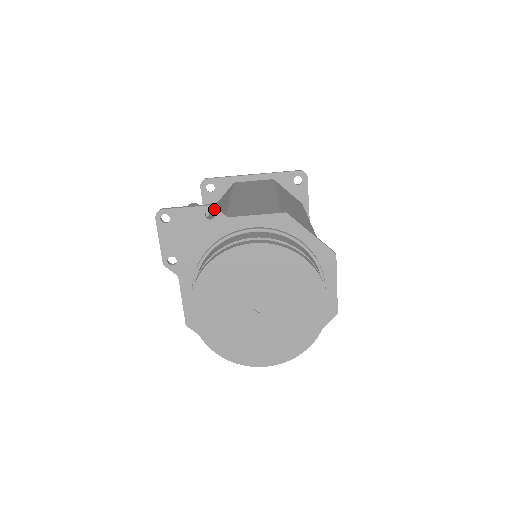
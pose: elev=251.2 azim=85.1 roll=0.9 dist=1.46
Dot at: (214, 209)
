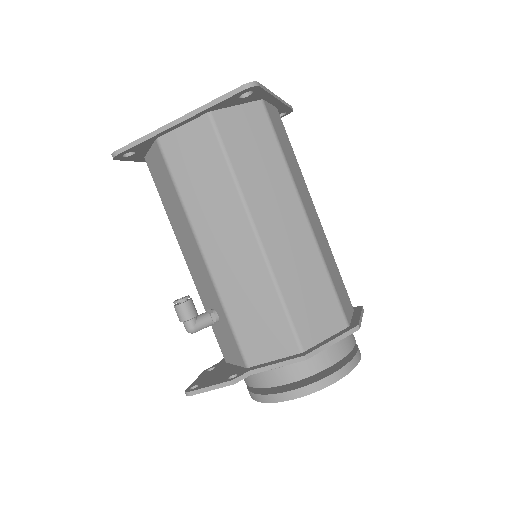
Dot at: (236, 382)
